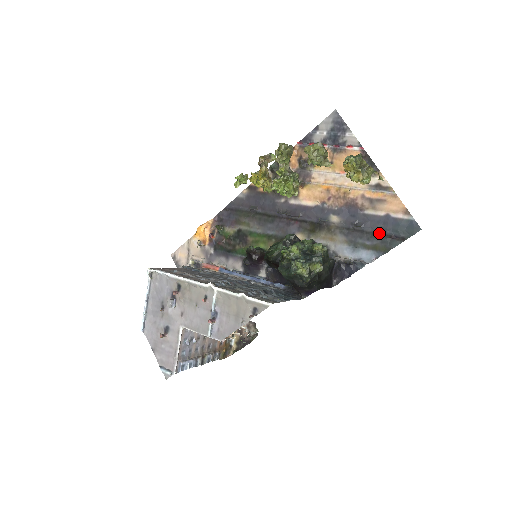
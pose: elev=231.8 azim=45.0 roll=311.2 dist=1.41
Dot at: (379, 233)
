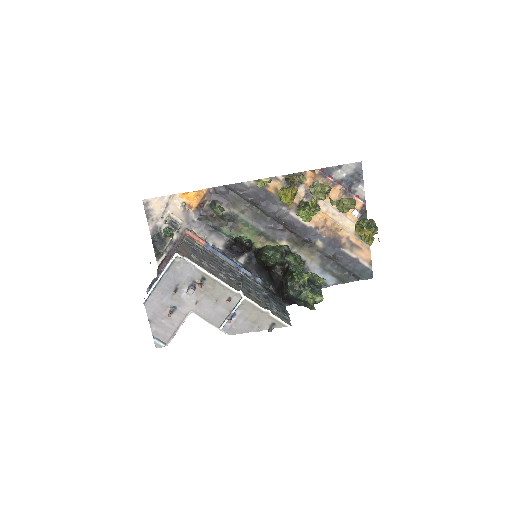
Dot at: (345, 268)
